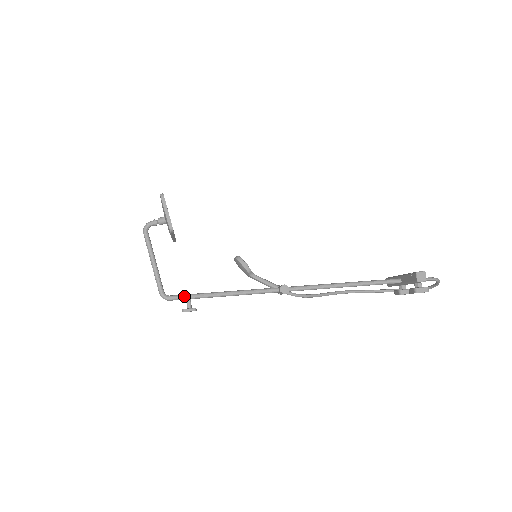
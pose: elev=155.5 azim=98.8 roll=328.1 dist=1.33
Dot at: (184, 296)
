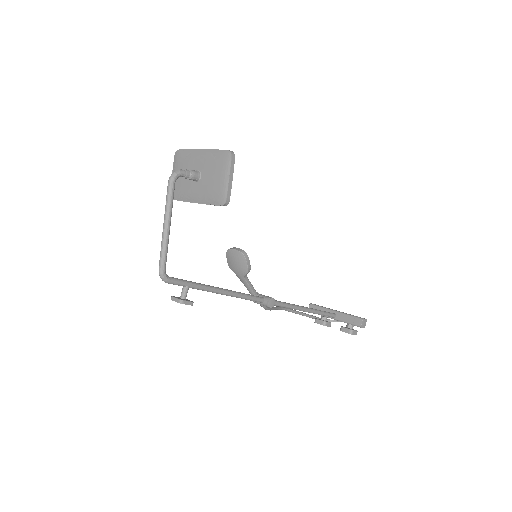
Dot at: (185, 282)
